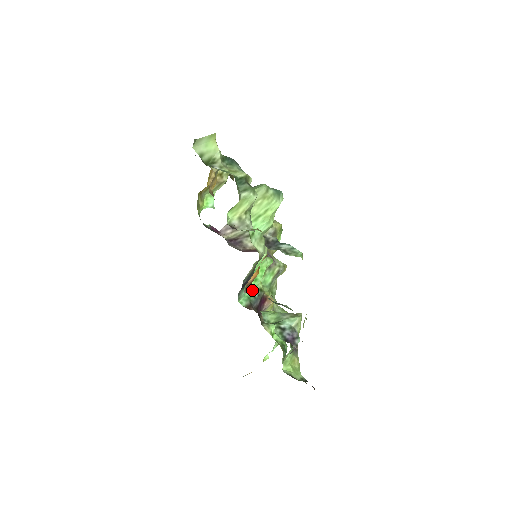
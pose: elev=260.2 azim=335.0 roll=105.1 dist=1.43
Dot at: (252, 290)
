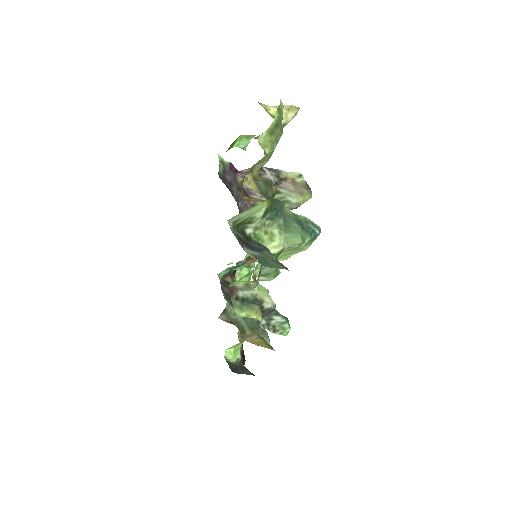
Dot at: occluded
